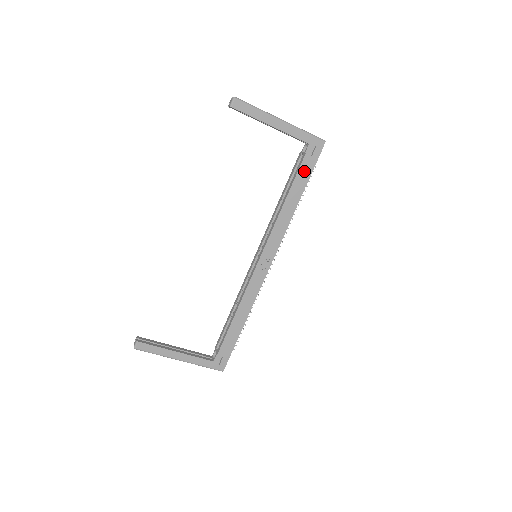
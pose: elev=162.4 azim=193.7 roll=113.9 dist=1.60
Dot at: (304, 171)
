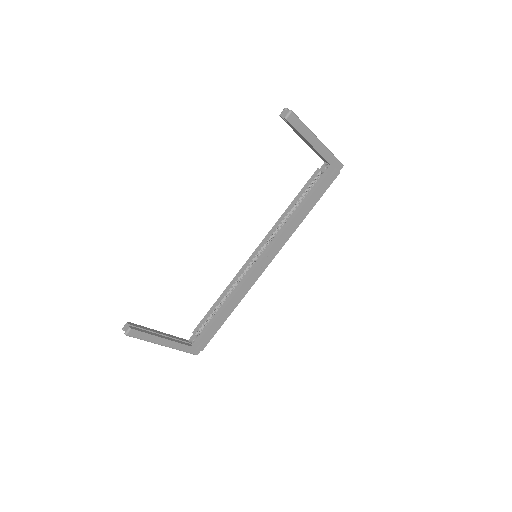
Dot at: (321, 189)
